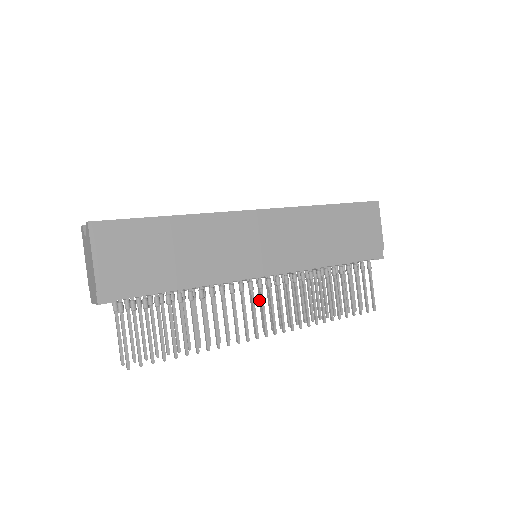
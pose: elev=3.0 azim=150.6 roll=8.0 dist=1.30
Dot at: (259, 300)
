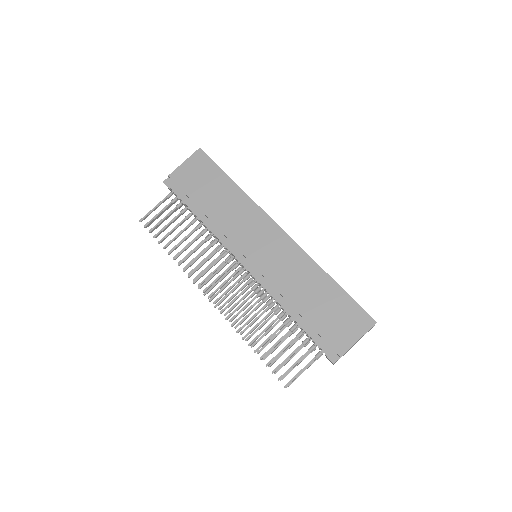
Dot at: (233, 285)
